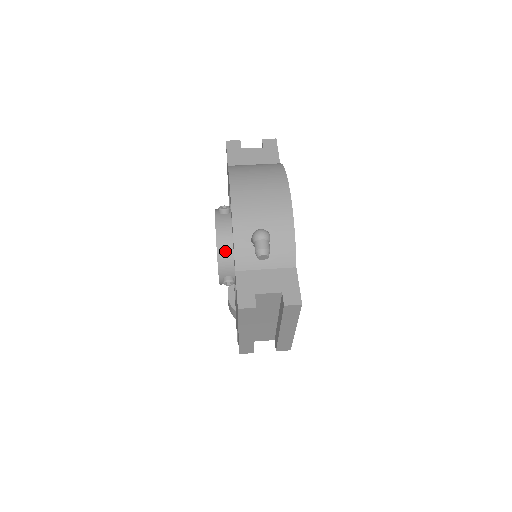
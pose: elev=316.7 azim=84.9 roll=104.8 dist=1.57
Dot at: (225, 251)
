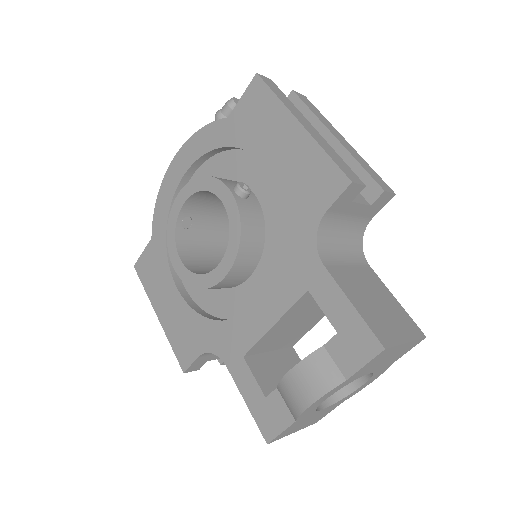
Dot at: occluded
